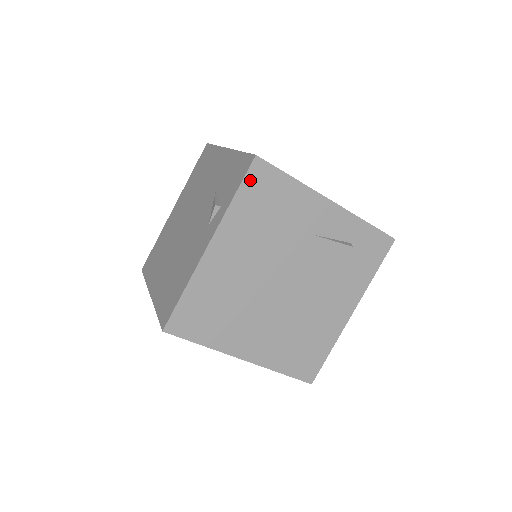
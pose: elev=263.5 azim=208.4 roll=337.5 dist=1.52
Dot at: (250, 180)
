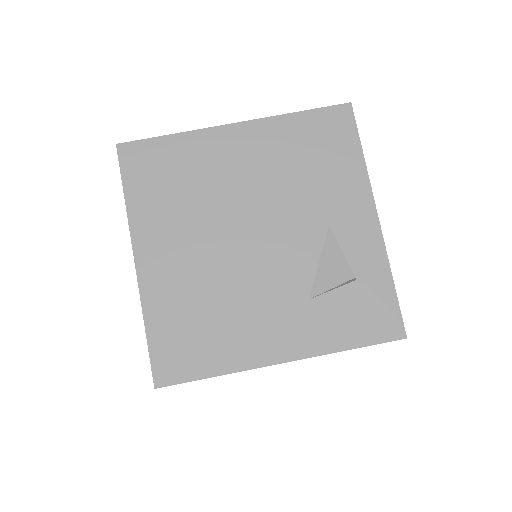
Dot at: (325, 115)
